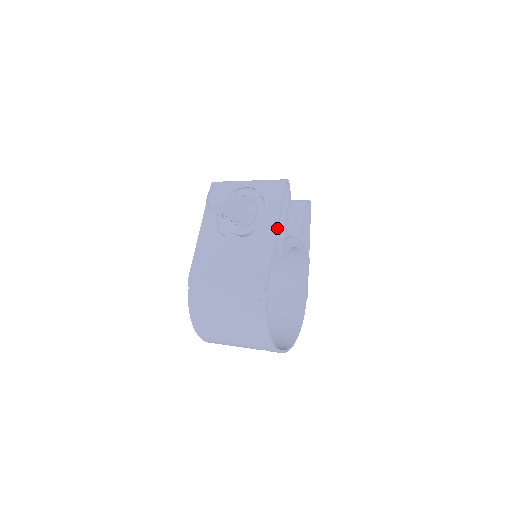
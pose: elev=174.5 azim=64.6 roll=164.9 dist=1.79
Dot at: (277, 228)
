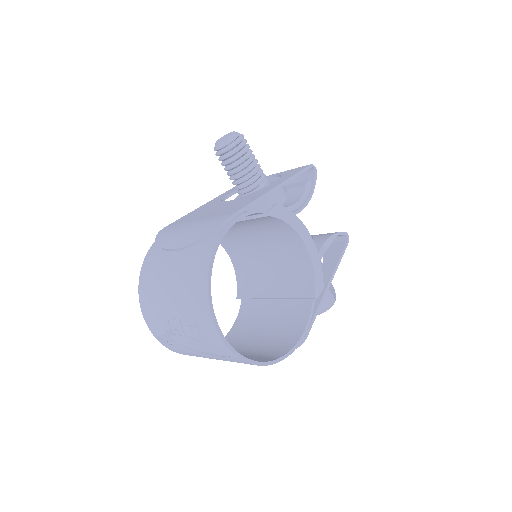
Dot at: (278, 187)
